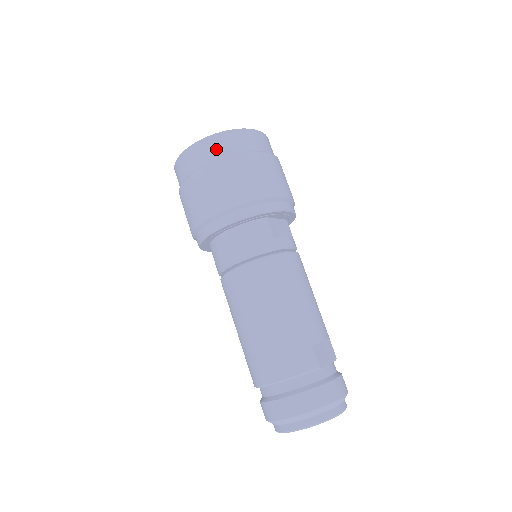
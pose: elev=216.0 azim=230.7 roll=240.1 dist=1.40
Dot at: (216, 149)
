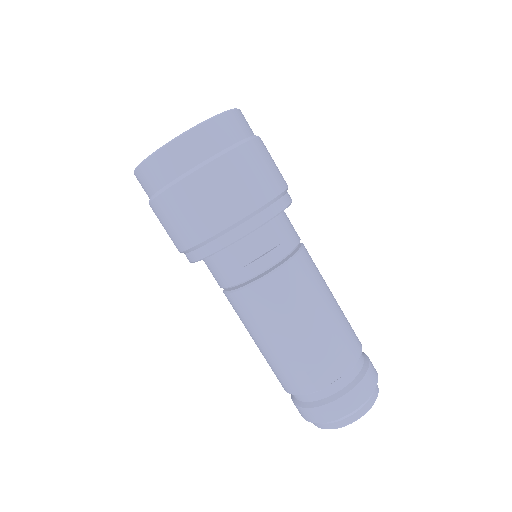
Dot at: (148, 183)
